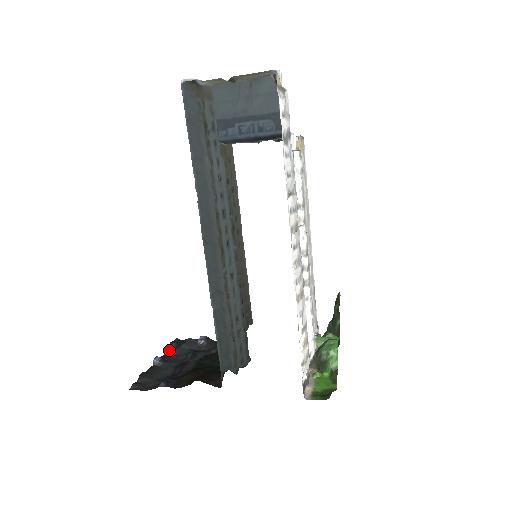
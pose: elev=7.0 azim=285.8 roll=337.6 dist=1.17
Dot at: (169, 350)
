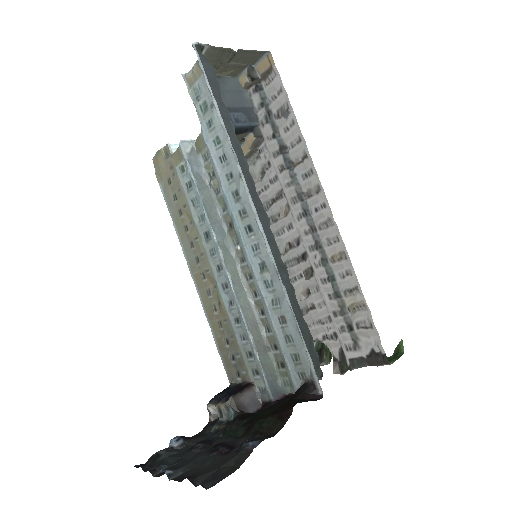
Dot at: occluded
